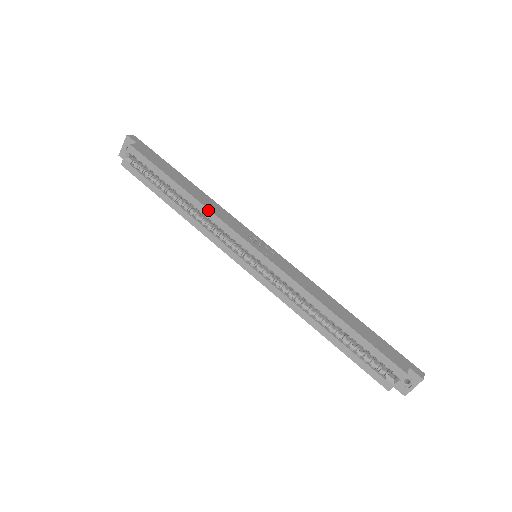
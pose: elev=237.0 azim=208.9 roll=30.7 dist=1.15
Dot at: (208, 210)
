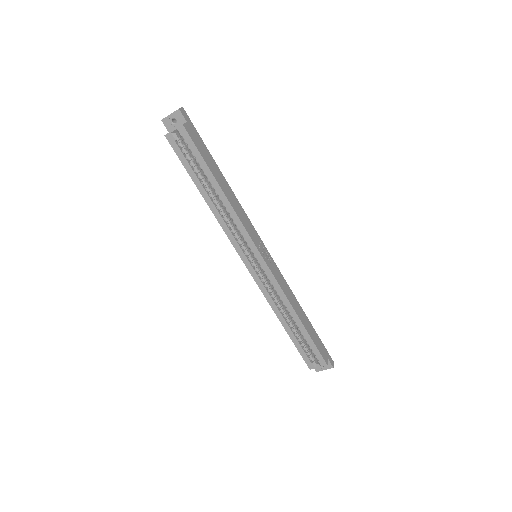
Dot at: (235, 213)
